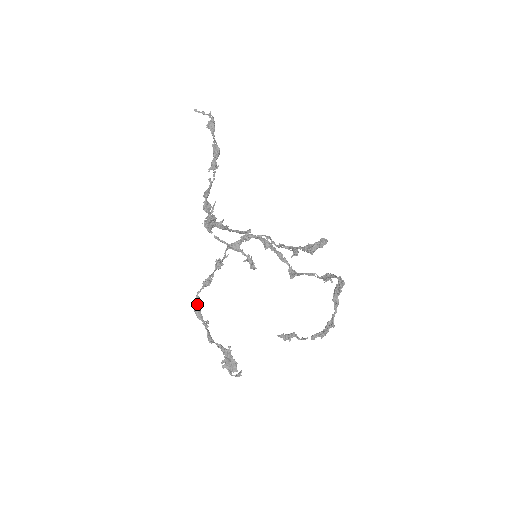
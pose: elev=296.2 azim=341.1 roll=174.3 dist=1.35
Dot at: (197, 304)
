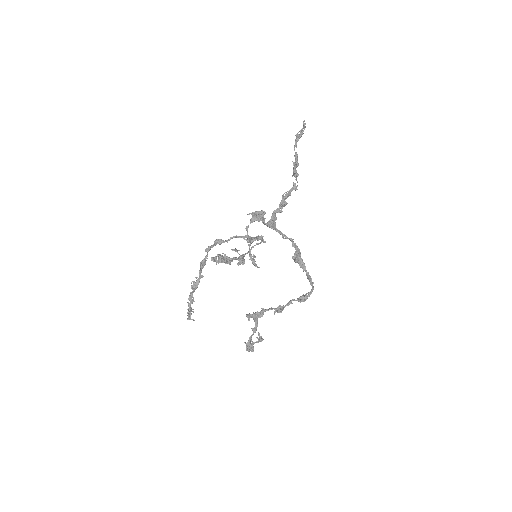
Dot at: (203, 261)
